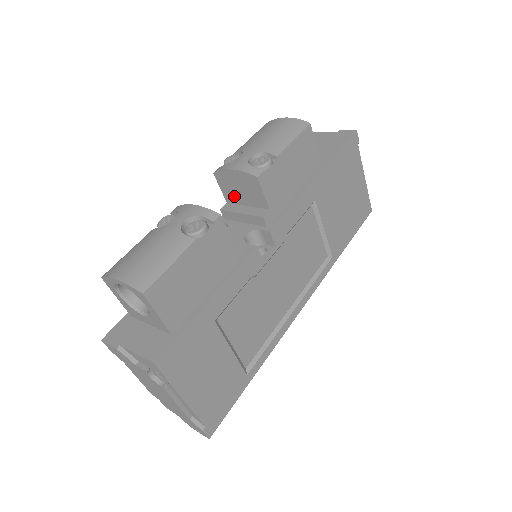
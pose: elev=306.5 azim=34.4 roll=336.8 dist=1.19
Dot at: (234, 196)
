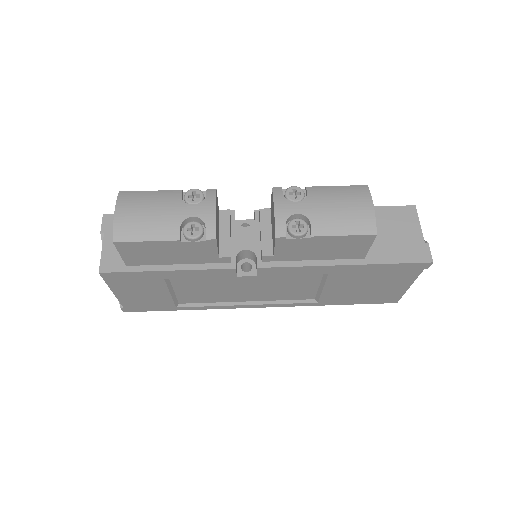
Dot at: occluded
